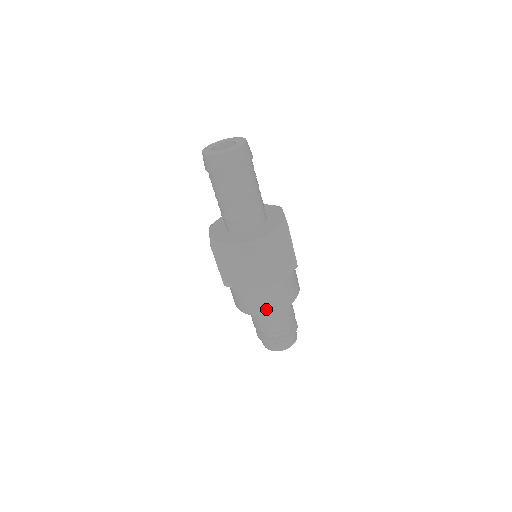
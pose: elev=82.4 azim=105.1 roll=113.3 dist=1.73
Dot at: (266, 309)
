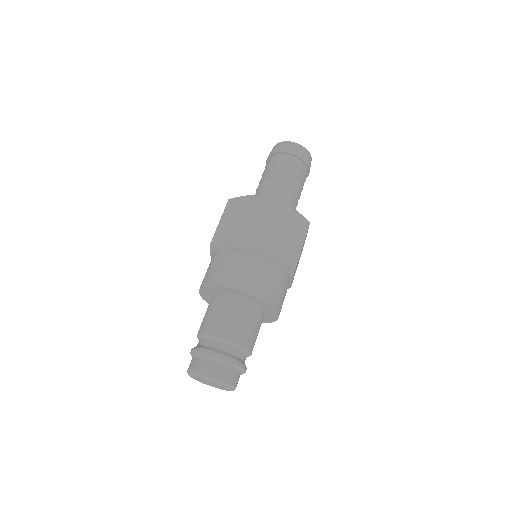
Dot at: (236, 281)
